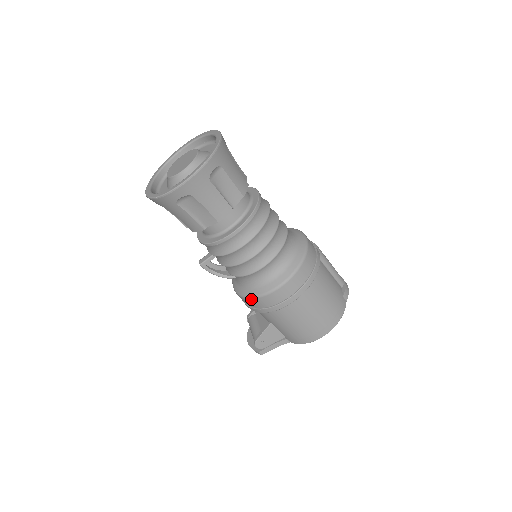
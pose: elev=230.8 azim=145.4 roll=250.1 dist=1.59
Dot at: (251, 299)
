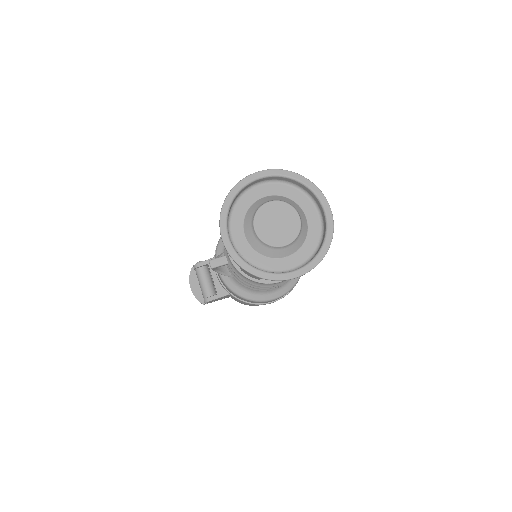
Dot at: (241, 297)
